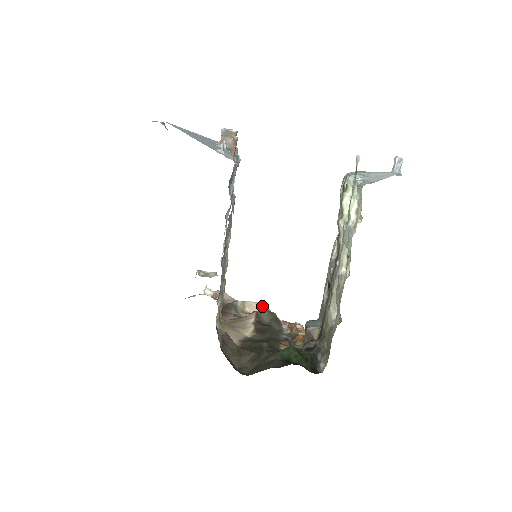
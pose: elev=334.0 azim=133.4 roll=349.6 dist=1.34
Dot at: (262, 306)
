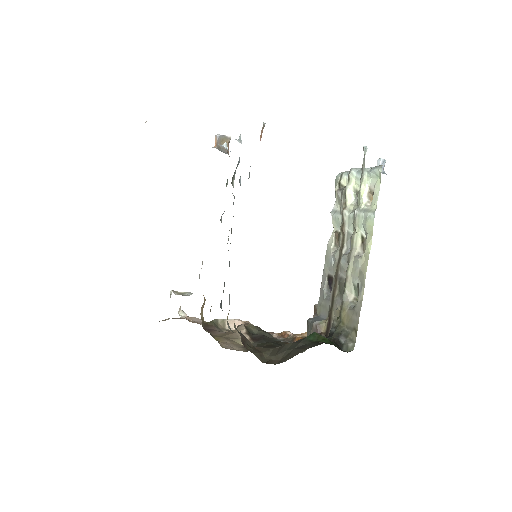
Dot at: (243, 322)
